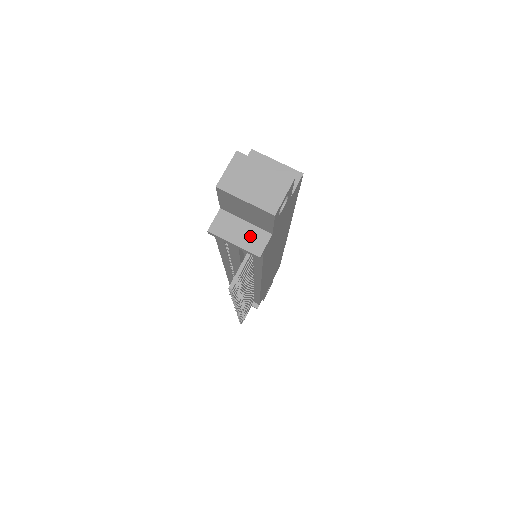
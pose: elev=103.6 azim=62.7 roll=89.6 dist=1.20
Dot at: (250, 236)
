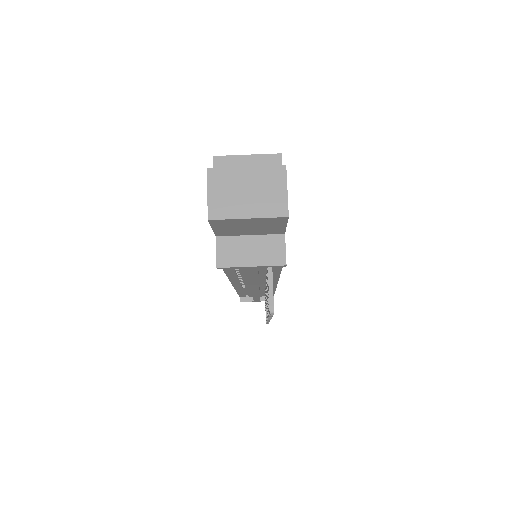
Dot at: (263, 249)
